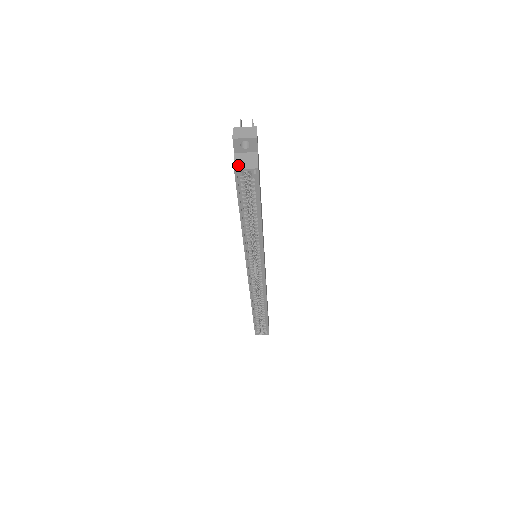
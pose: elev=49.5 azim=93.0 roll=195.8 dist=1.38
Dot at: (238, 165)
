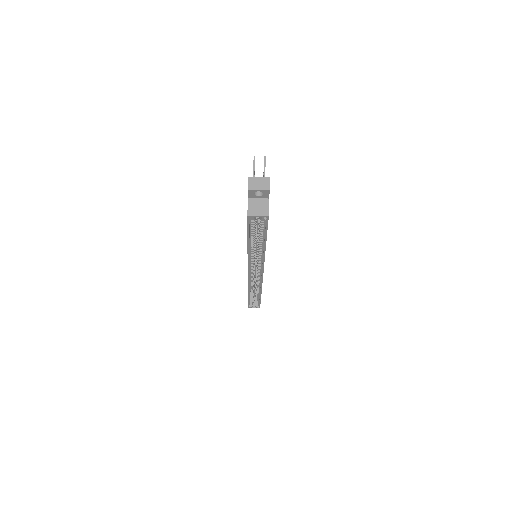
Dot at: (251, 211)
